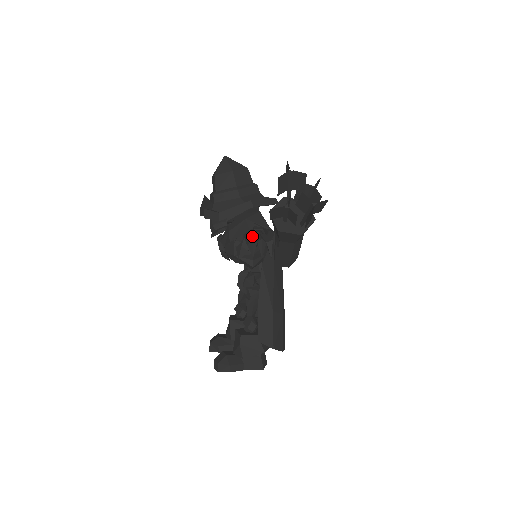
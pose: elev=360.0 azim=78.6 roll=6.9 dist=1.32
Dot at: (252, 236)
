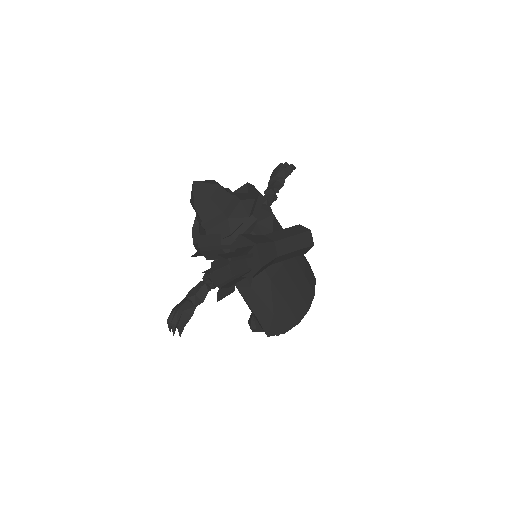
Dot at: (171, 314)
